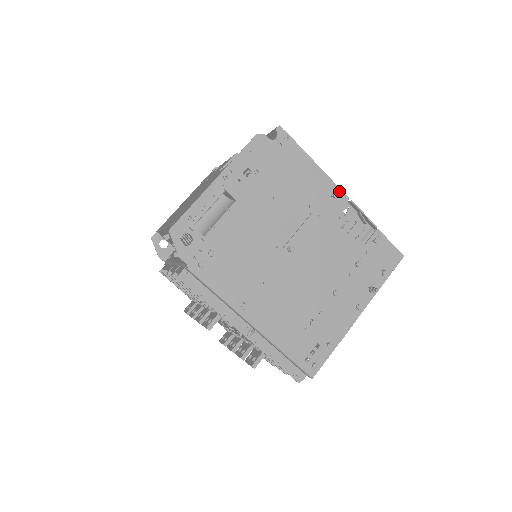
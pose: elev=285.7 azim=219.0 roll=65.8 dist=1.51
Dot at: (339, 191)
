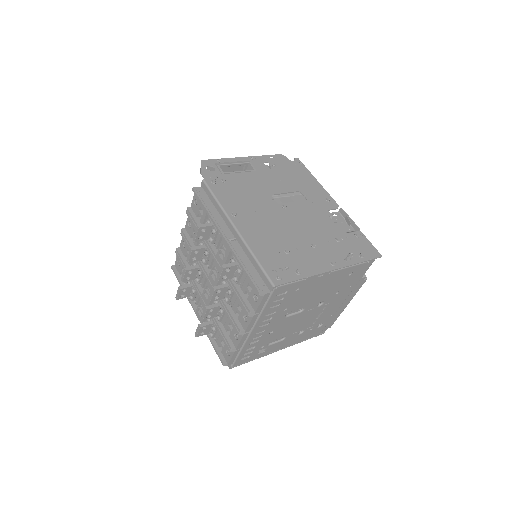
Dot at: (332, 200)
